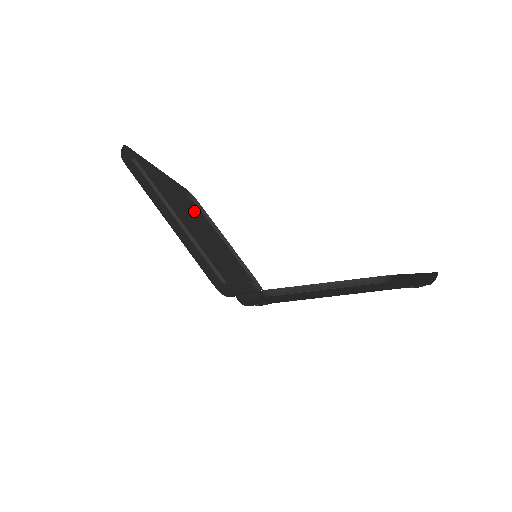
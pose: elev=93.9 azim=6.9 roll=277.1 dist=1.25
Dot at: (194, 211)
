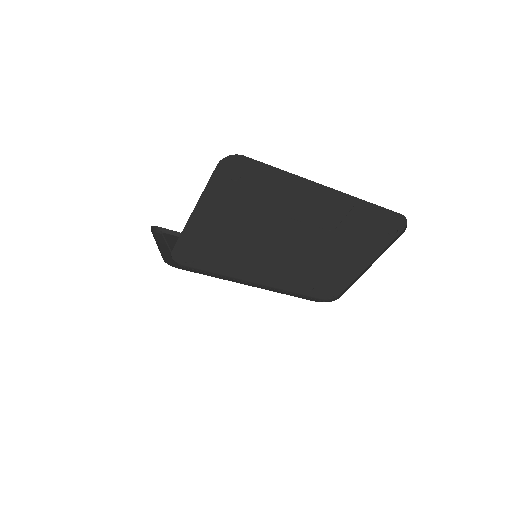
Dot at: occluded
